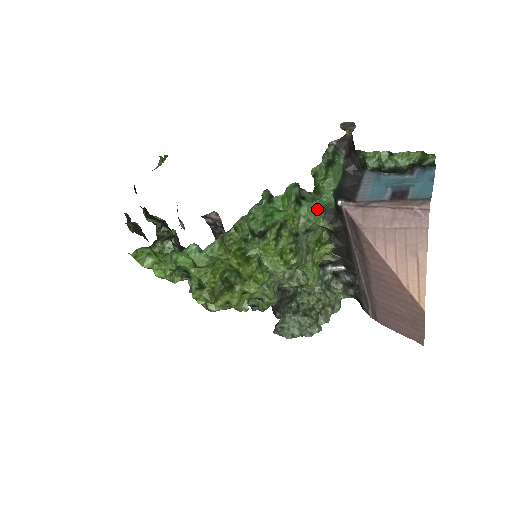
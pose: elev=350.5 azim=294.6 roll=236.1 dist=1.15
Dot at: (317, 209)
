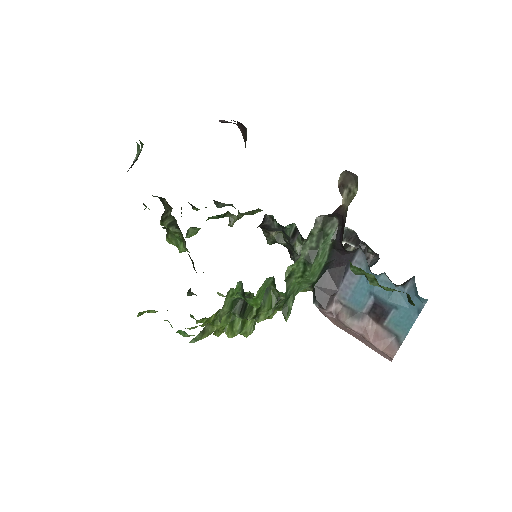
Dot at: occluded
